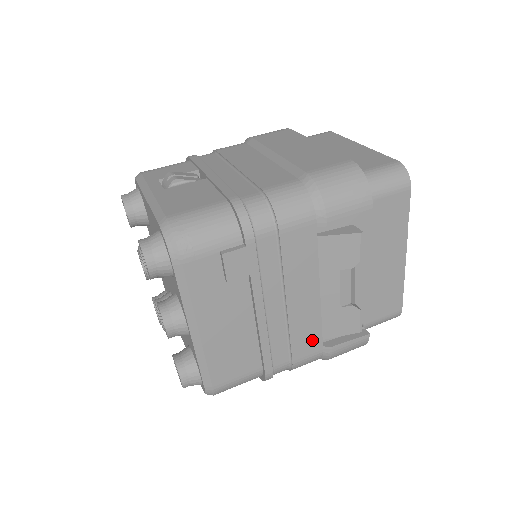
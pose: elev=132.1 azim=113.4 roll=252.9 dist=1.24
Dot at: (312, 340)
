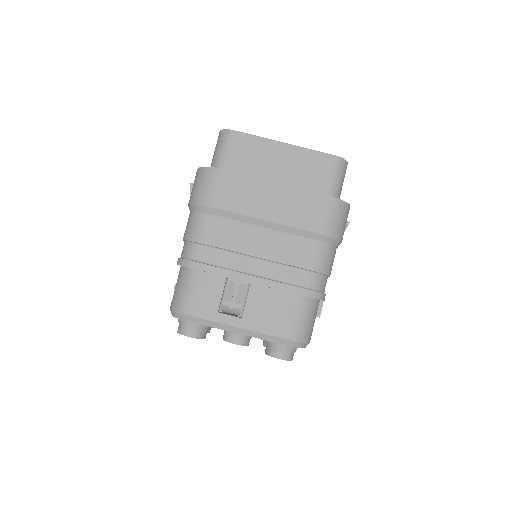
Dot at: occluded
